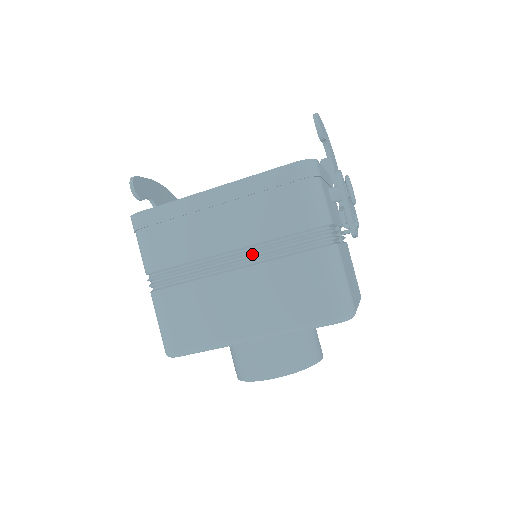
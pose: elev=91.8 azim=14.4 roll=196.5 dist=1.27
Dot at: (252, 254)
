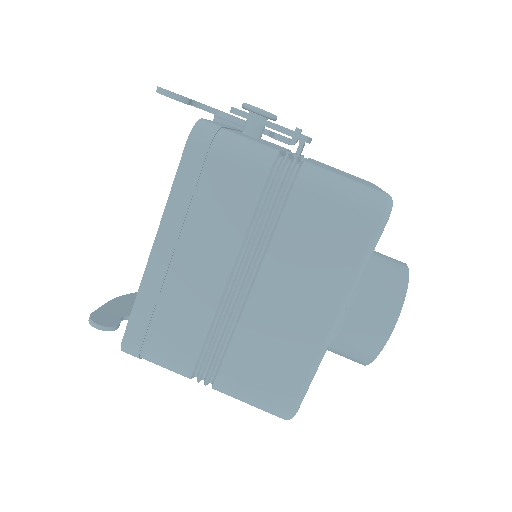
Dot at: (249, 257)
